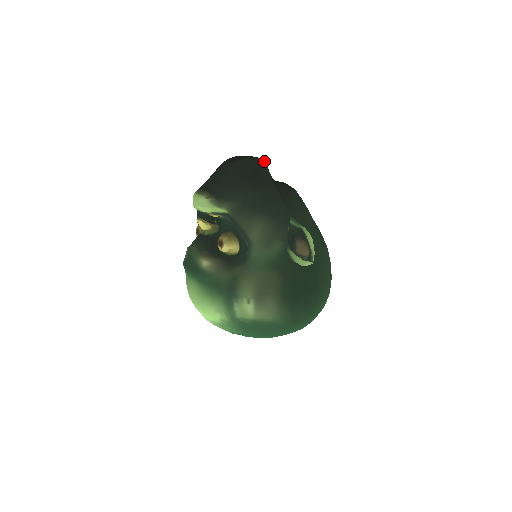
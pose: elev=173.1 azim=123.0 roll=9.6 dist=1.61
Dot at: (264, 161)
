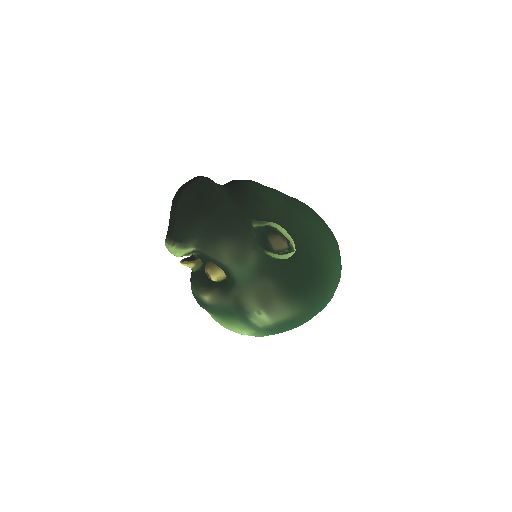
Dot at: (205, 178)
